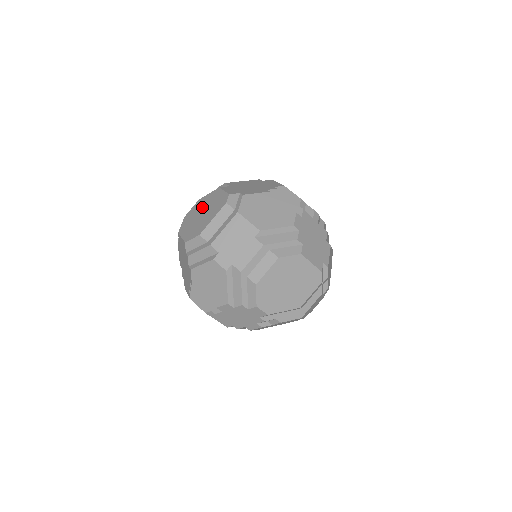
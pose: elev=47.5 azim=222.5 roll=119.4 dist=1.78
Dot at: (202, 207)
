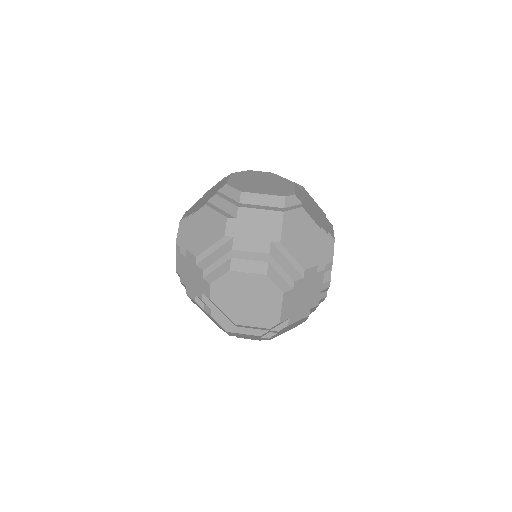
Dot at: (268, 179)
